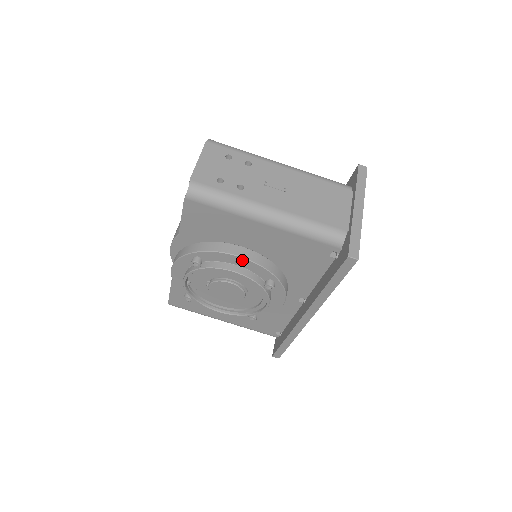
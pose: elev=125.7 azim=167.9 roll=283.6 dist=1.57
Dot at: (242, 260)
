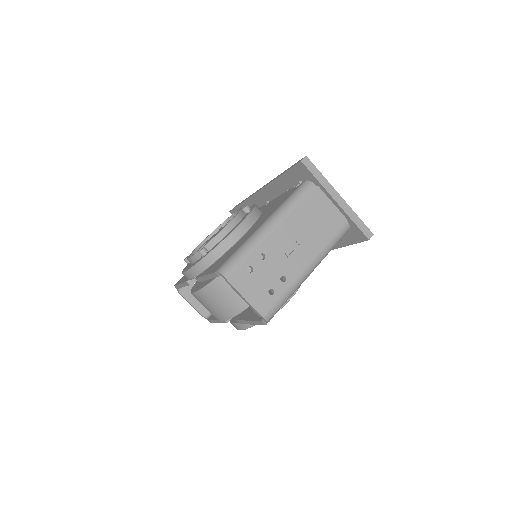
Dot at: occluded
